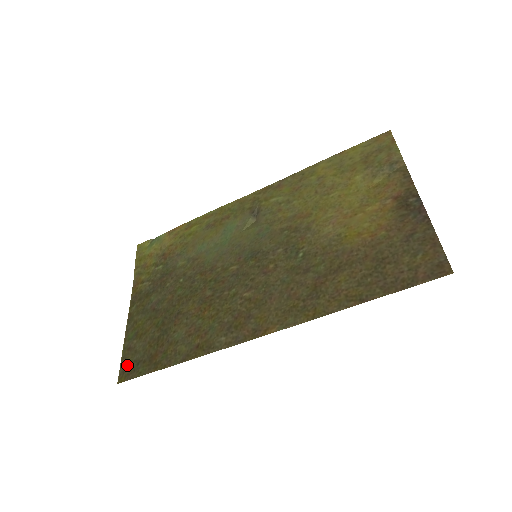
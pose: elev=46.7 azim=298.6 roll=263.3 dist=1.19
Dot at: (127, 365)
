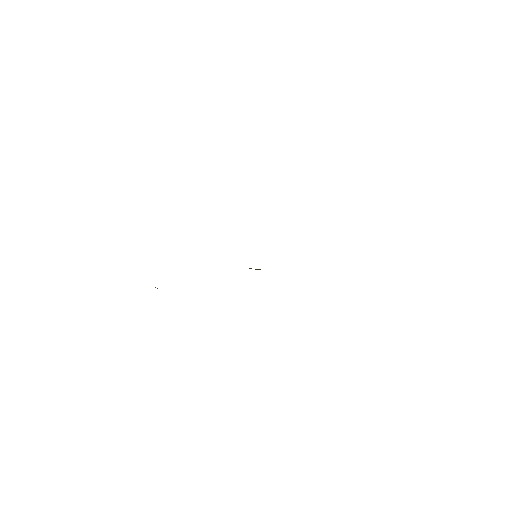
Dot at: occluded
